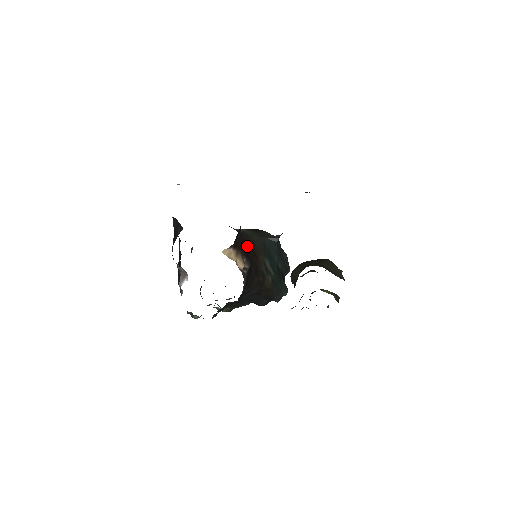
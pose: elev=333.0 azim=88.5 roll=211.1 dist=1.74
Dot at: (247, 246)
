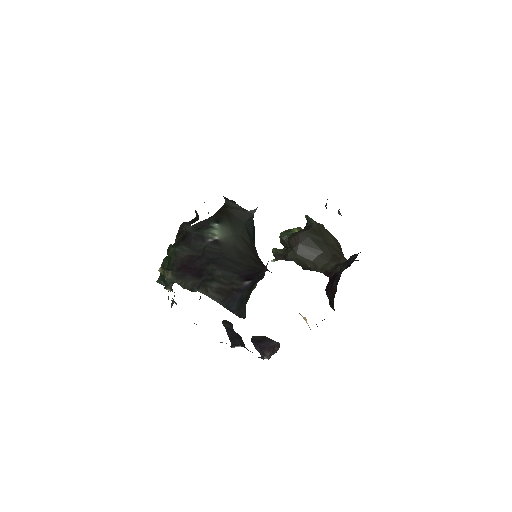
Dot at: occluded
